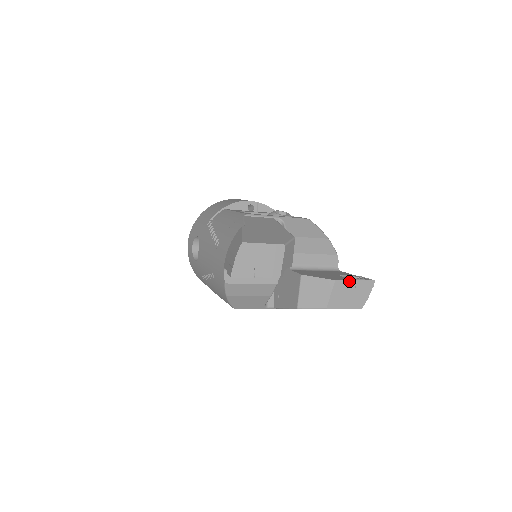
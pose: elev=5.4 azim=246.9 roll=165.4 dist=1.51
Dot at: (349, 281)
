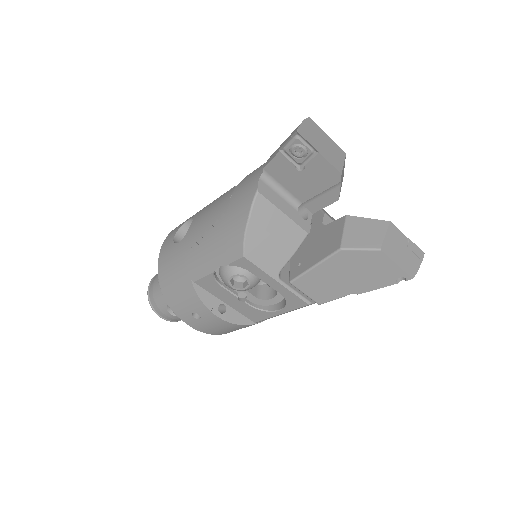
Dot at: (402, 234)
